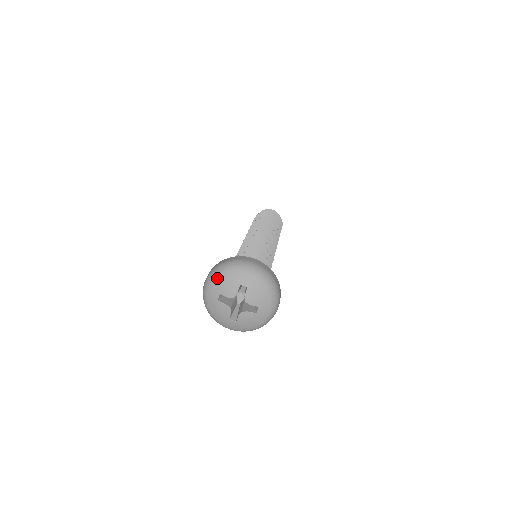
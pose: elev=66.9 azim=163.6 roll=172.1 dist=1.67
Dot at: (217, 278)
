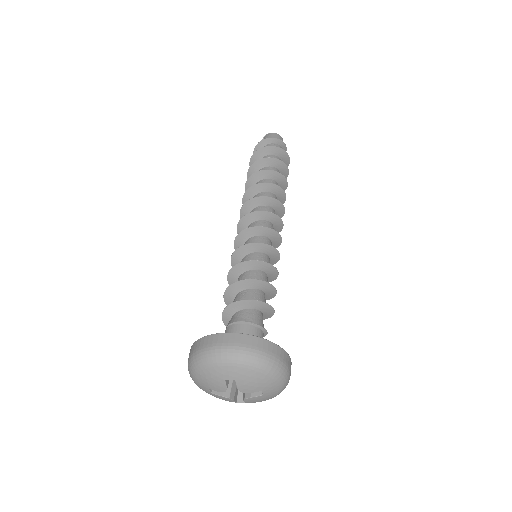
Dot at: (196, 374)
